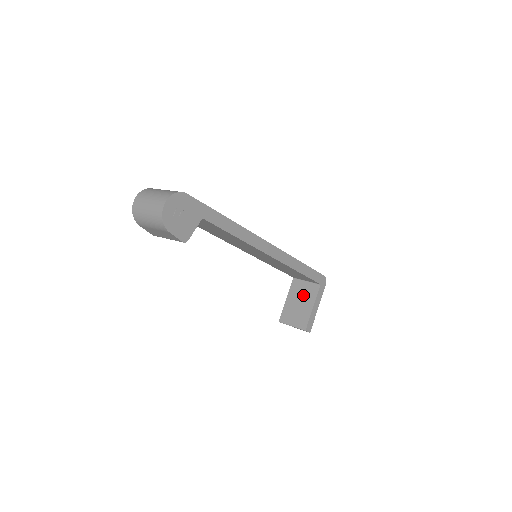
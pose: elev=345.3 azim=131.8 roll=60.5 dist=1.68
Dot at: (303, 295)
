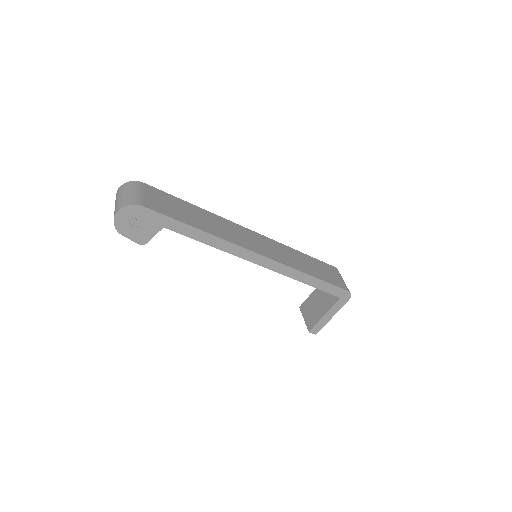
Dot at: (325, 297)
